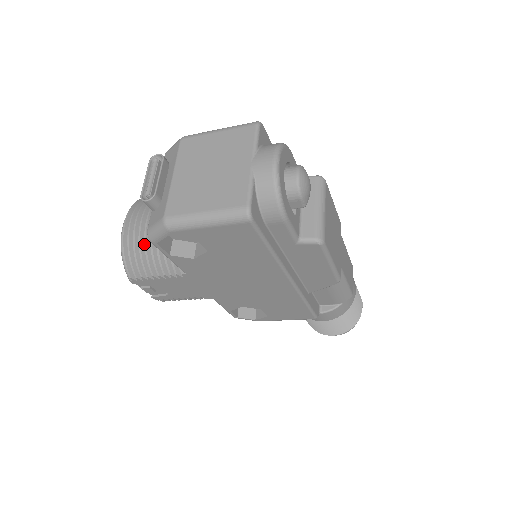
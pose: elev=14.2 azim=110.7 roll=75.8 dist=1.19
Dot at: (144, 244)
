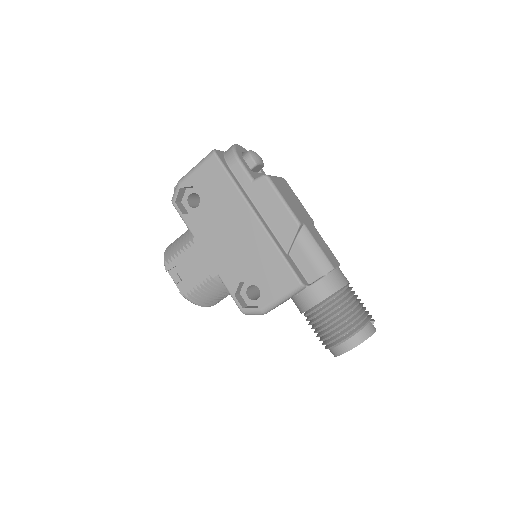
Dot at: occluded
